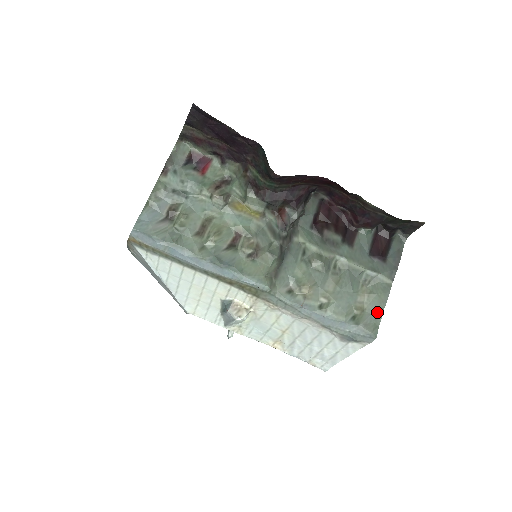
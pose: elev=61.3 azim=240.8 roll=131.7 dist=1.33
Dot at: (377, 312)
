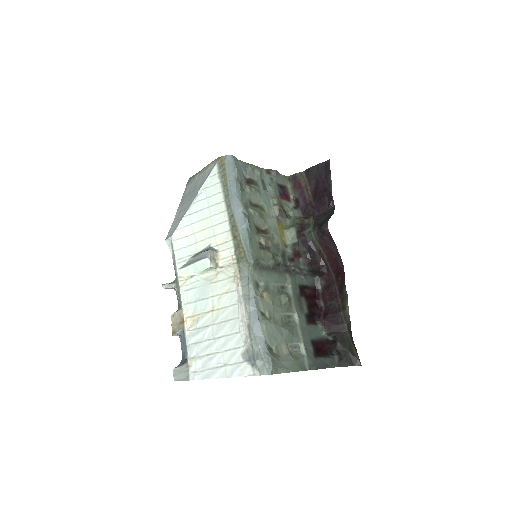
Dot at: (285, 367)
